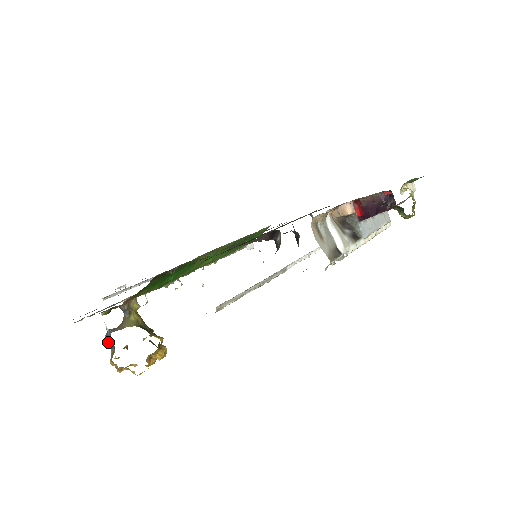
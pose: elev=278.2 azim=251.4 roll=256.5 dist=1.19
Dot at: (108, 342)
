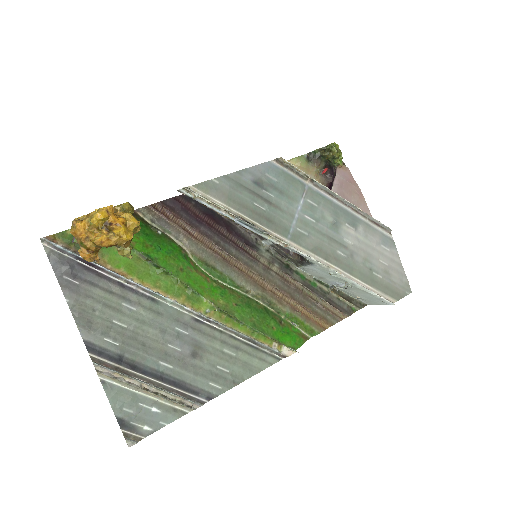
Dot at: occluded
